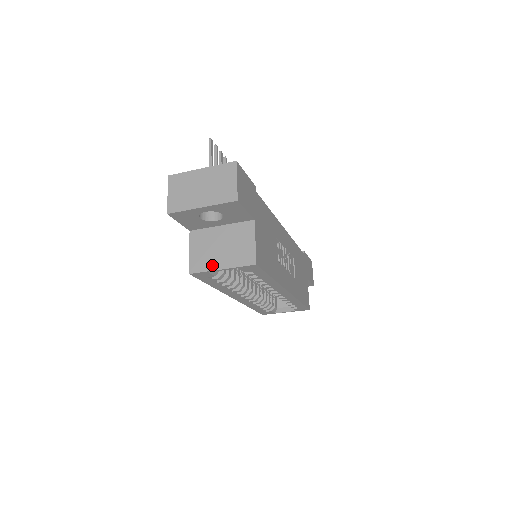
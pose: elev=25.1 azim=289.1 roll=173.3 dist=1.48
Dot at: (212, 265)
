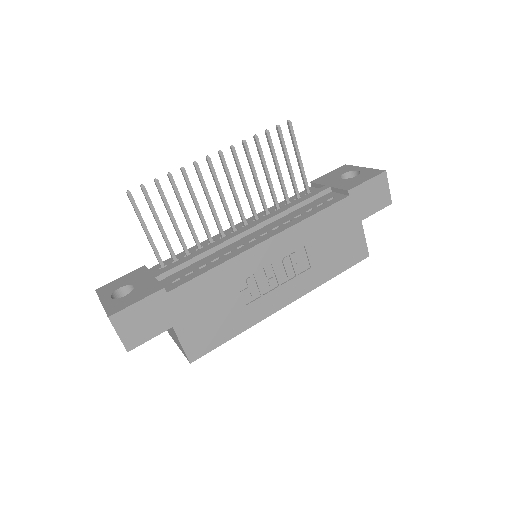
Dot at: (174, 339)
